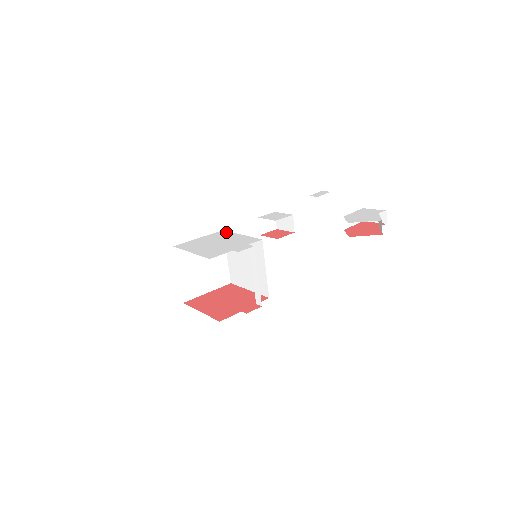
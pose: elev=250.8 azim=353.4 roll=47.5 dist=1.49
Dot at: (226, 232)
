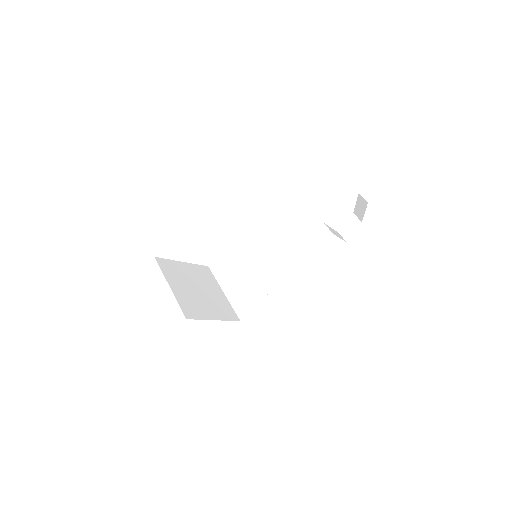
Dot at: occluded
